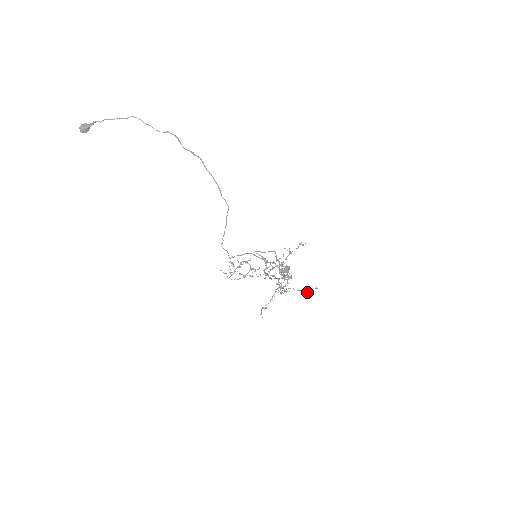
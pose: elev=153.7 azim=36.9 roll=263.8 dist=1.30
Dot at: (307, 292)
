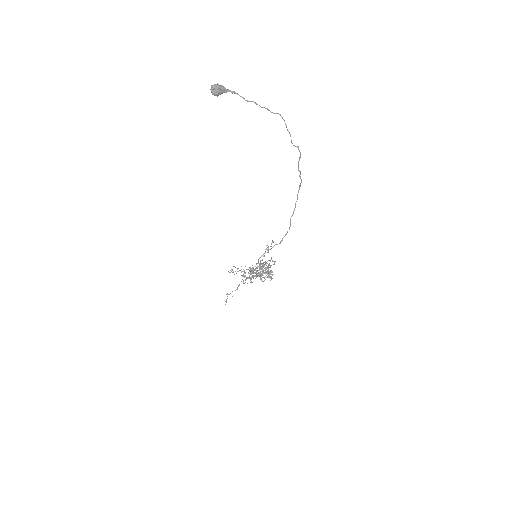
Dot at: (238, 268)
